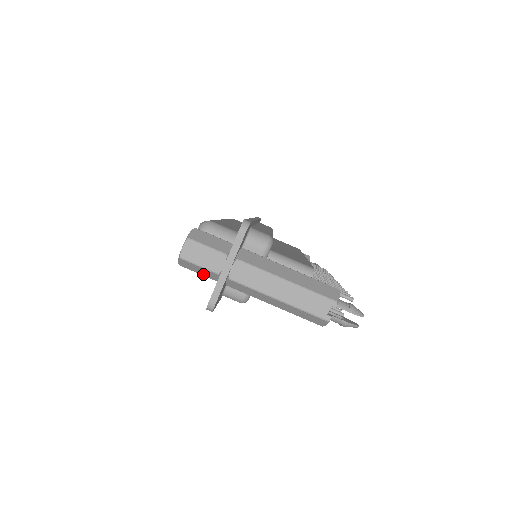
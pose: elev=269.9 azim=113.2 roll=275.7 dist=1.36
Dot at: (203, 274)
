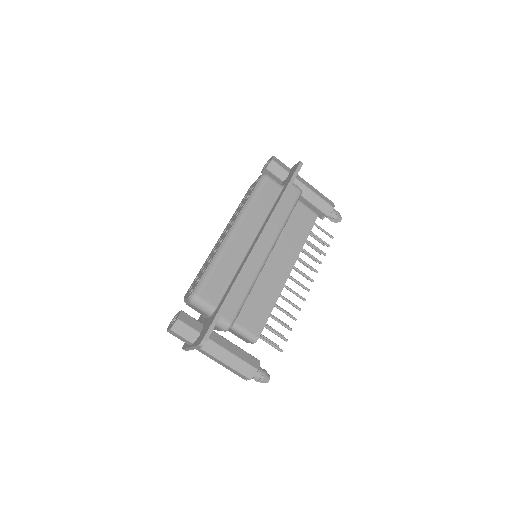
Dot at: occluded
